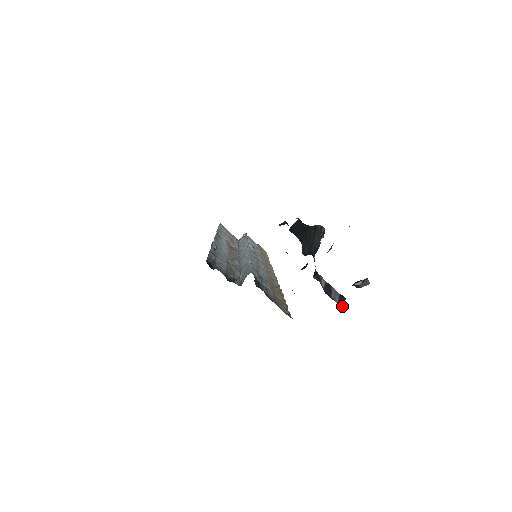
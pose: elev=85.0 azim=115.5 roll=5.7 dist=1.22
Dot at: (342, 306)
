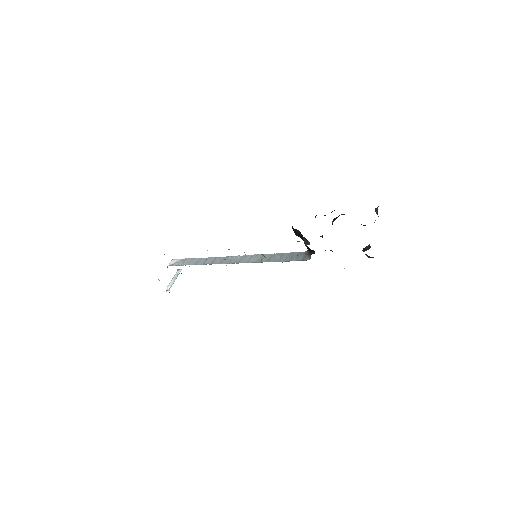
Dot at: occluded
